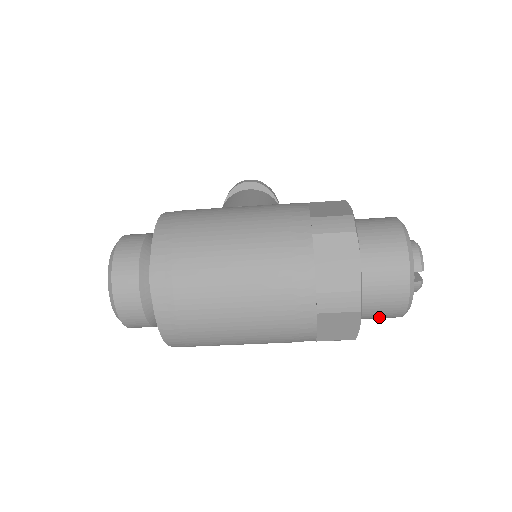
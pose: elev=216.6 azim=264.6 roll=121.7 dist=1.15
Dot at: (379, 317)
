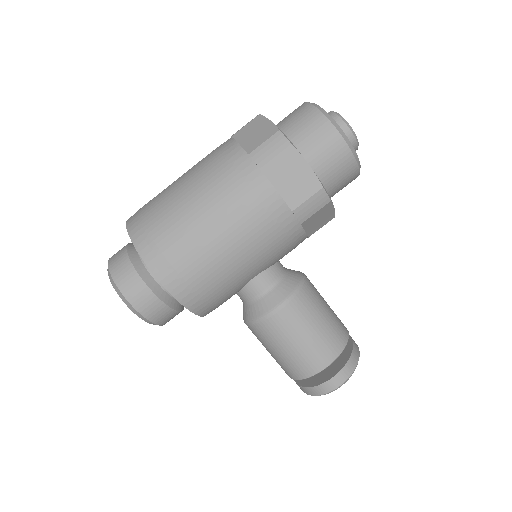
Dot at: (303, 126)
